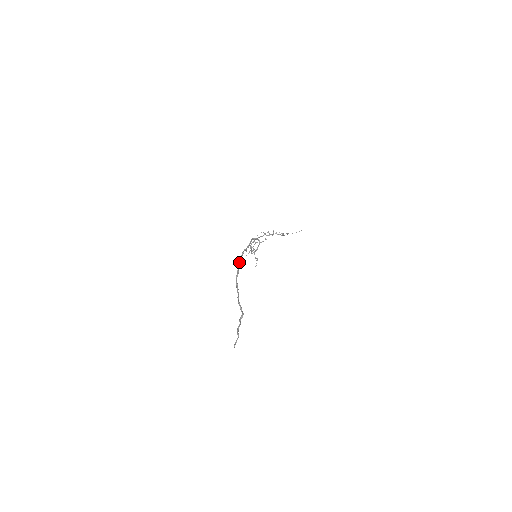
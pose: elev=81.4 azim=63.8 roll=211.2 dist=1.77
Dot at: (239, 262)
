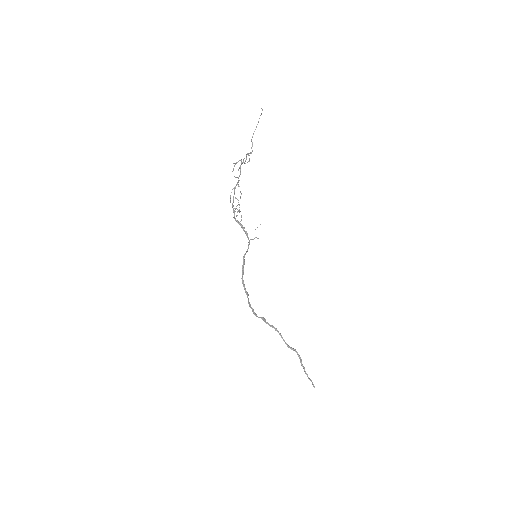
Dot at: (255, 315)
